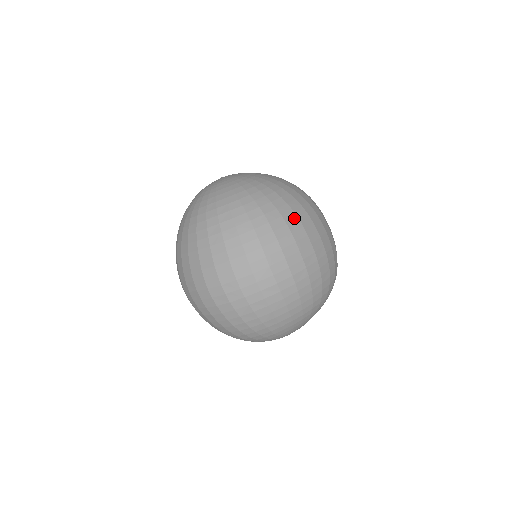
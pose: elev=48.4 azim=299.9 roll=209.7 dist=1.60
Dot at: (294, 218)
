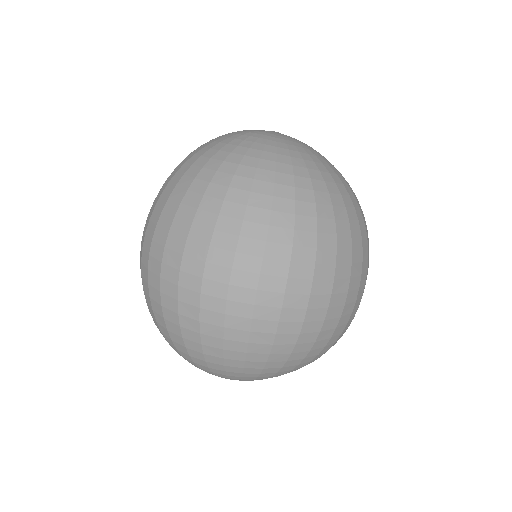
Dot at: (359, 245)
